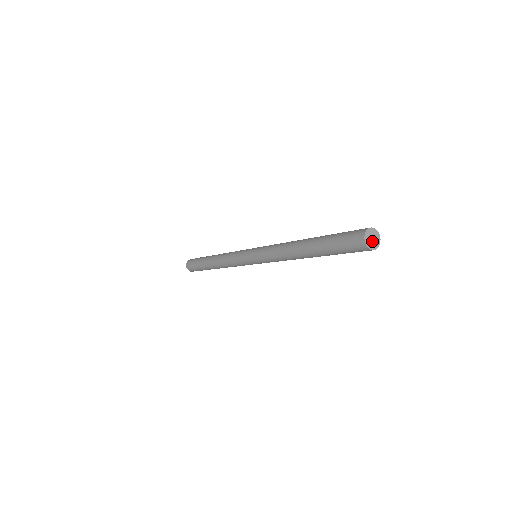
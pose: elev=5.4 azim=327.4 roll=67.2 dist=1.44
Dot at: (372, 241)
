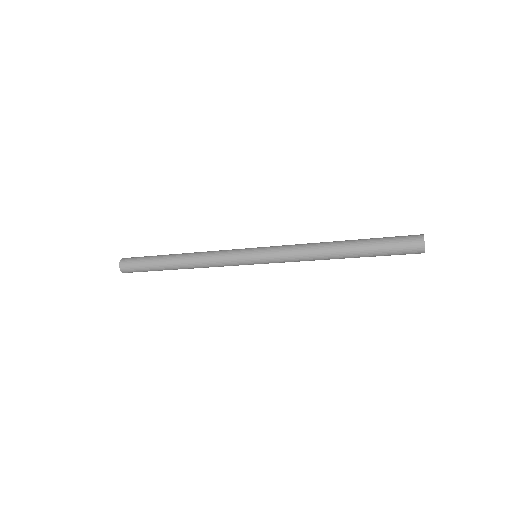
Dot at: occluded
